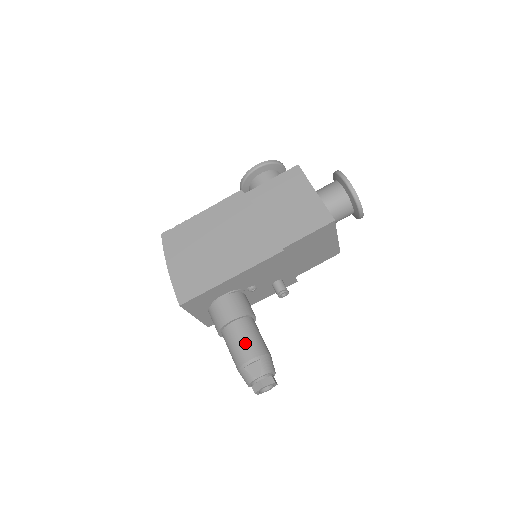
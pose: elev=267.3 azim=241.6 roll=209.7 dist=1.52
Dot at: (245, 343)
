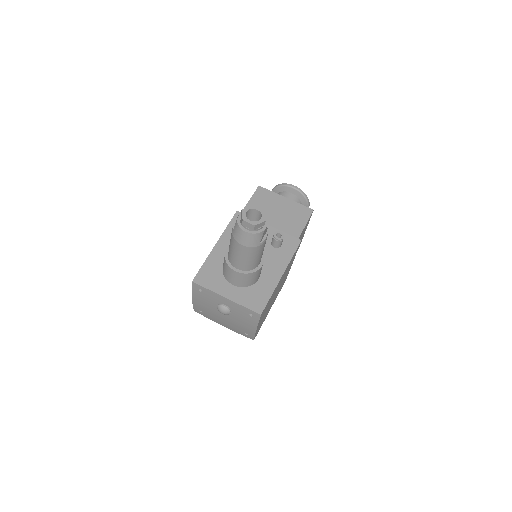
Dot at: occluded
